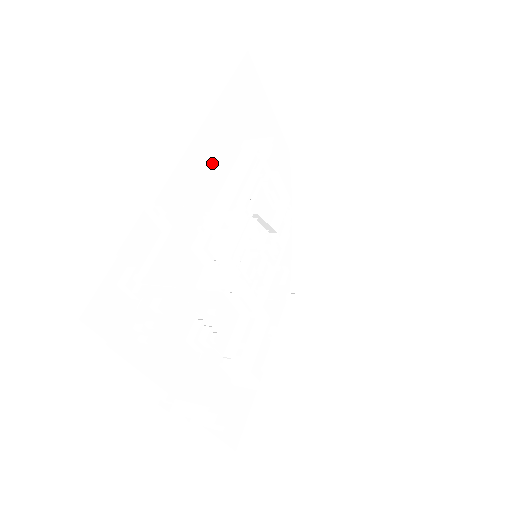
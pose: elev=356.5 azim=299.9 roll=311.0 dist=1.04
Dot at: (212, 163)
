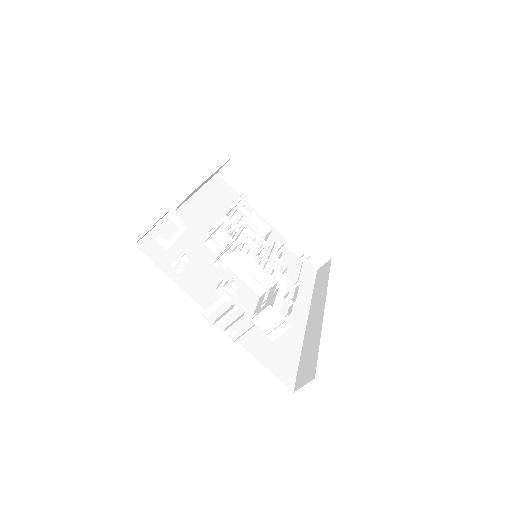
Dot at: (207, 211)
